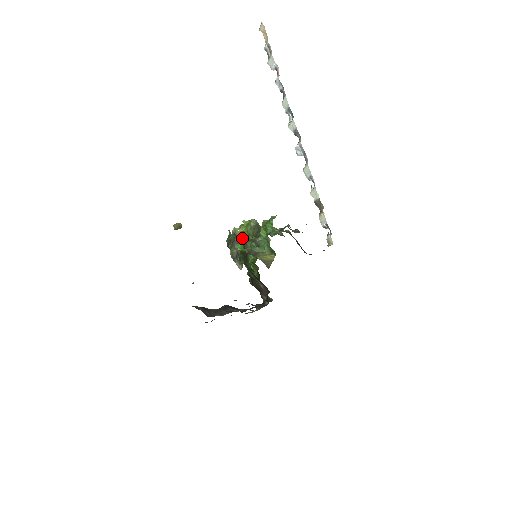
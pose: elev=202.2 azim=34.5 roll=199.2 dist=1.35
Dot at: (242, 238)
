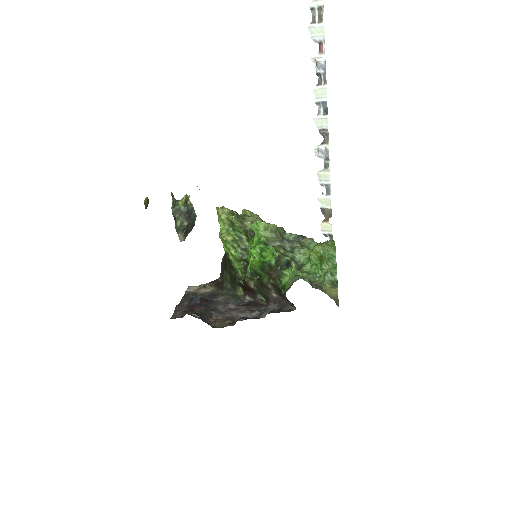
Dot at: (262, 245)
